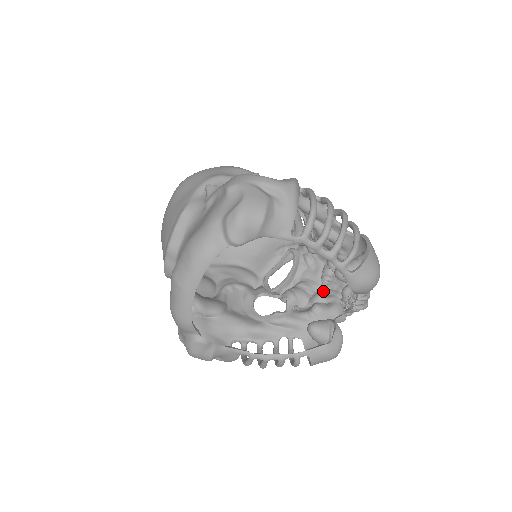
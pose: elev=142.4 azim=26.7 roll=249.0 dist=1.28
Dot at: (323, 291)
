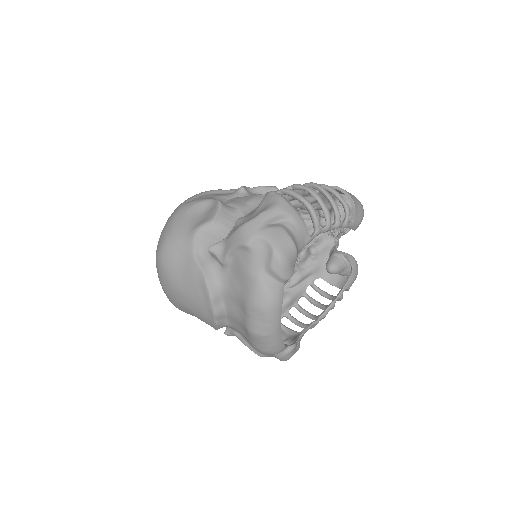
Dot at: occluded
